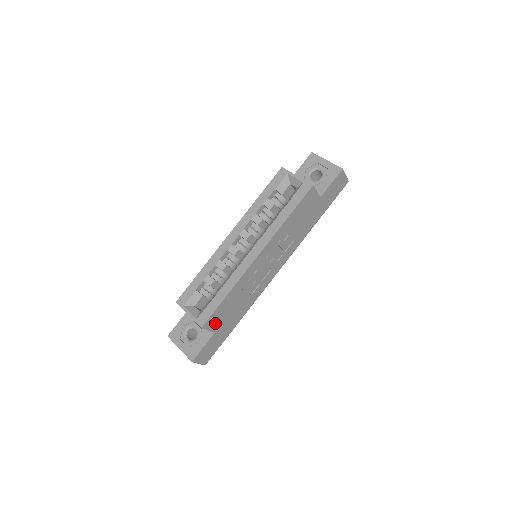
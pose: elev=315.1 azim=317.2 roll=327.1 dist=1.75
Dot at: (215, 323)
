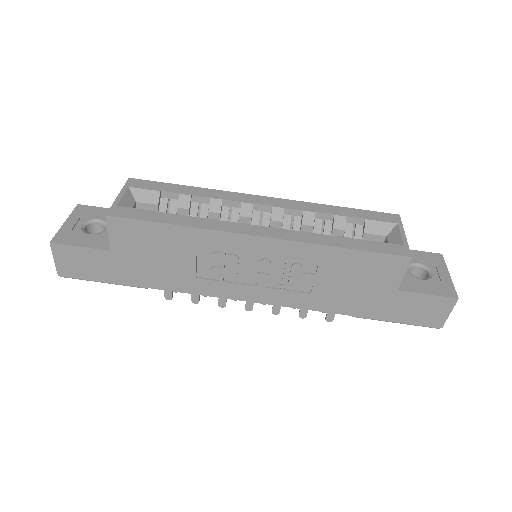
Dot at: (125, 239)
